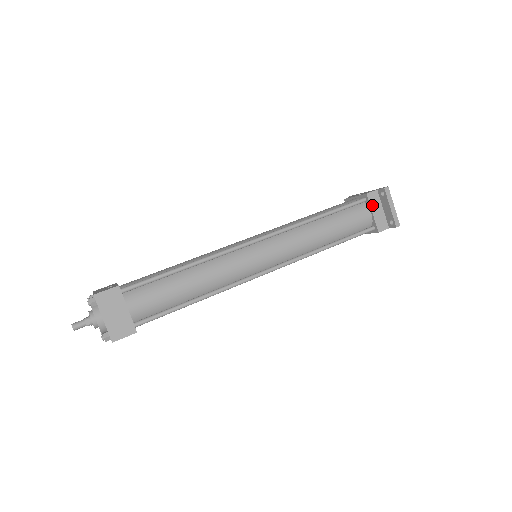
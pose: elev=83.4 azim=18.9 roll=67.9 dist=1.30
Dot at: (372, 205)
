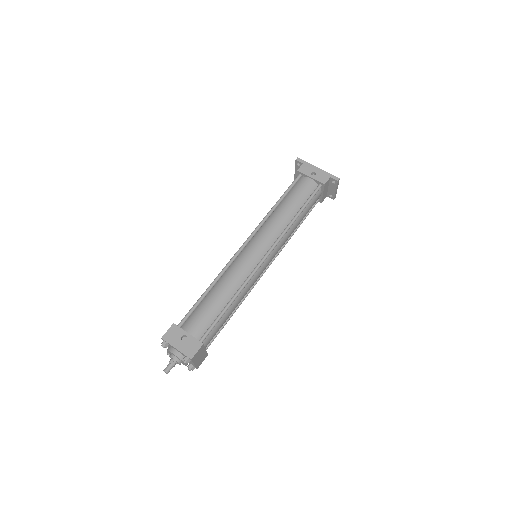
Dot at: (324, 189)
